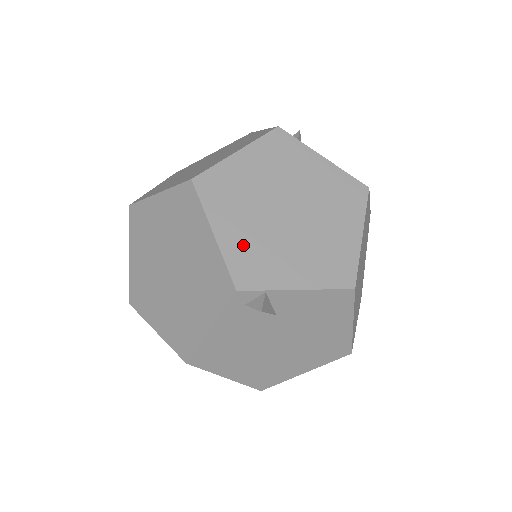
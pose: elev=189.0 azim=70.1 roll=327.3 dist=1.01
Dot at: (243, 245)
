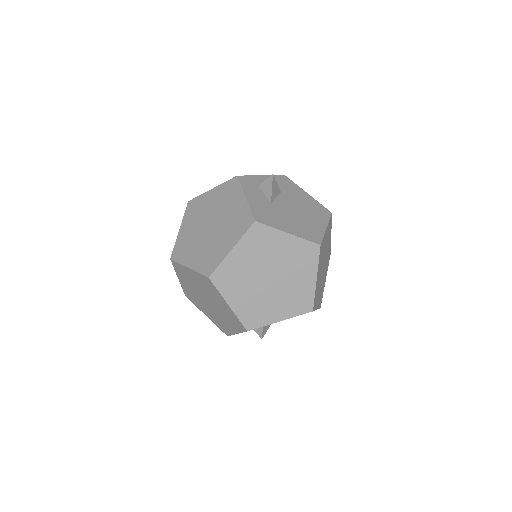
Dot at: (246, 307)
